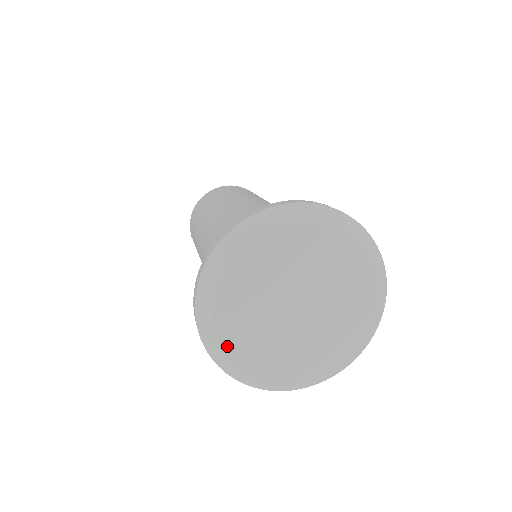
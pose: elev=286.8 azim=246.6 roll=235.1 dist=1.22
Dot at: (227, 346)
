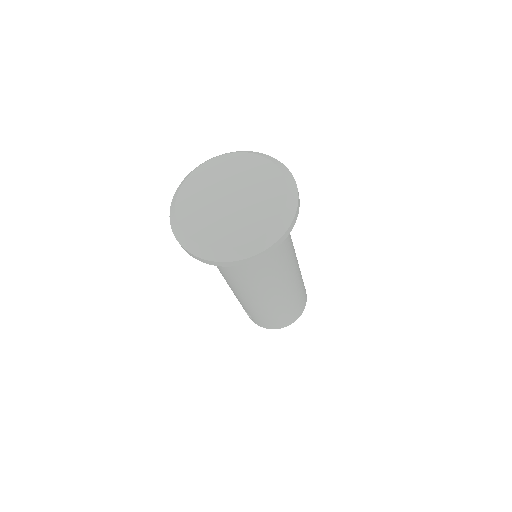
Dot at: (190, 232)
